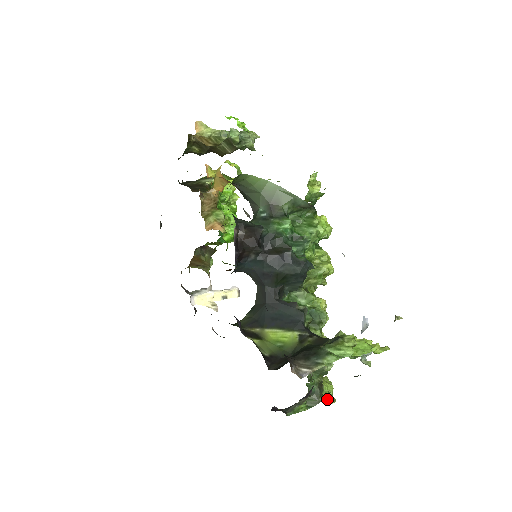
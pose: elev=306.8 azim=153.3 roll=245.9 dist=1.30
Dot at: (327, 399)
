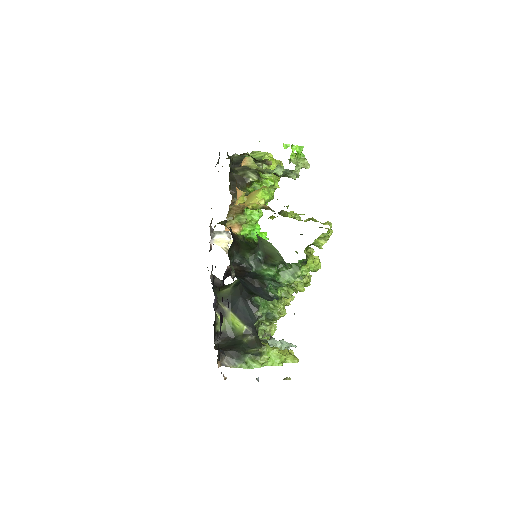
Dot at: occluded
